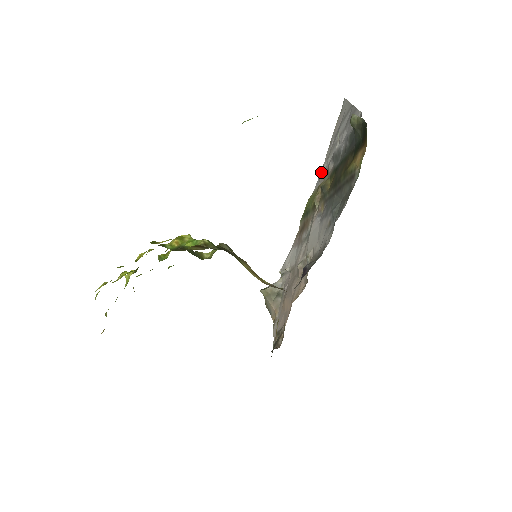
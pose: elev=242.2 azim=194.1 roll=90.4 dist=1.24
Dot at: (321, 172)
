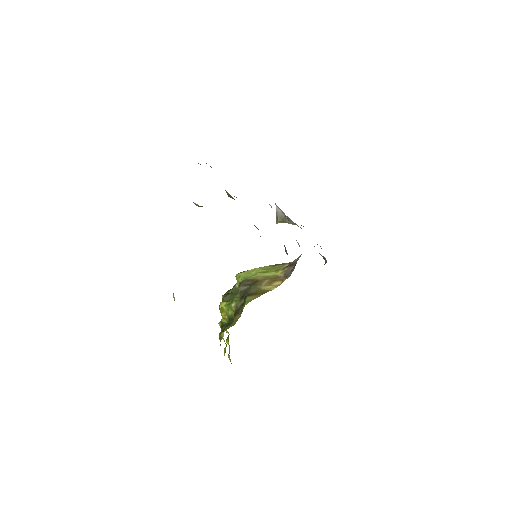
Dot at: occluded
